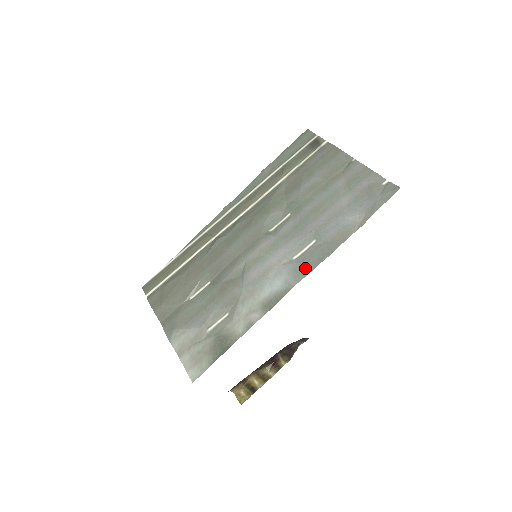
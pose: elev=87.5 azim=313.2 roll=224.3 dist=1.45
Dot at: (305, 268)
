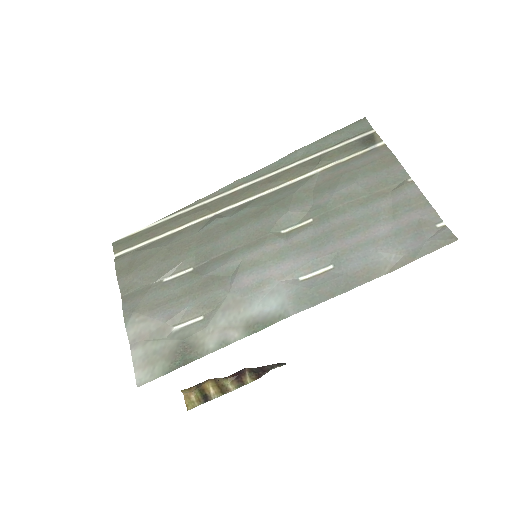
Dot at: (310, 297)
